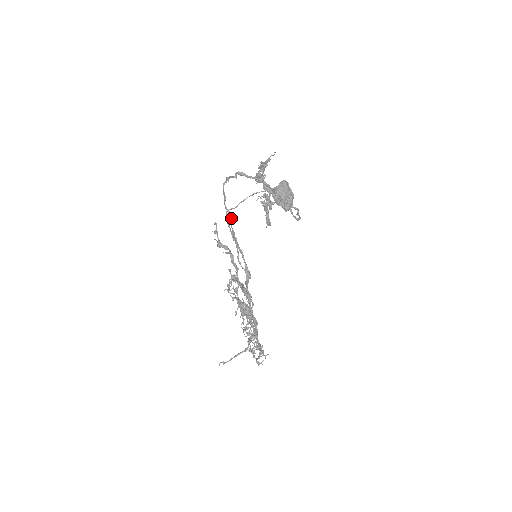
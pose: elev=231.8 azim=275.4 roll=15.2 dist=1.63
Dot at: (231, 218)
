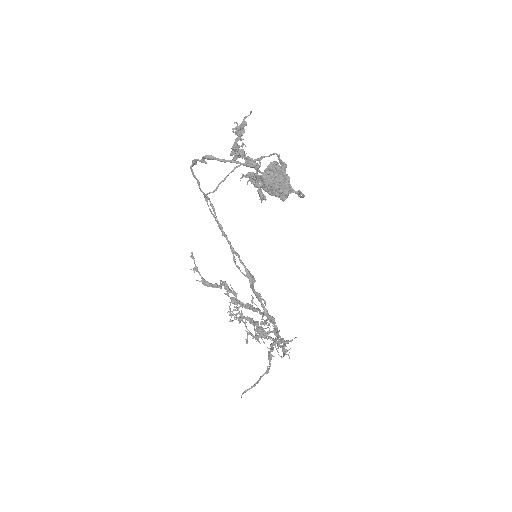
Dot at: (213, 207)
